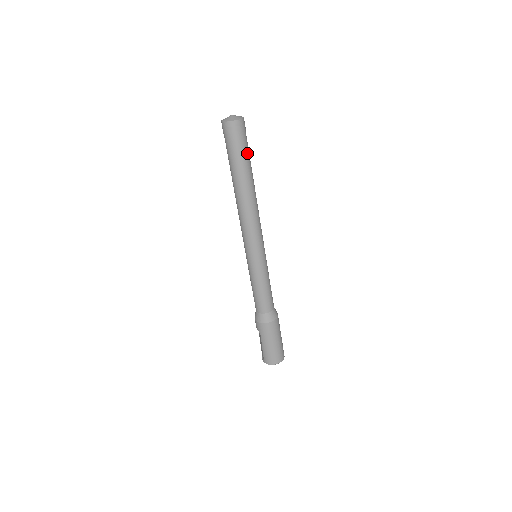
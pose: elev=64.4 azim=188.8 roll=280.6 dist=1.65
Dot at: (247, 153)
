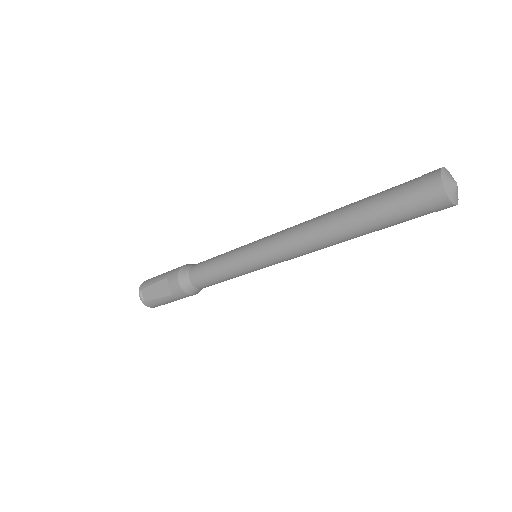
Dot at: occluded
